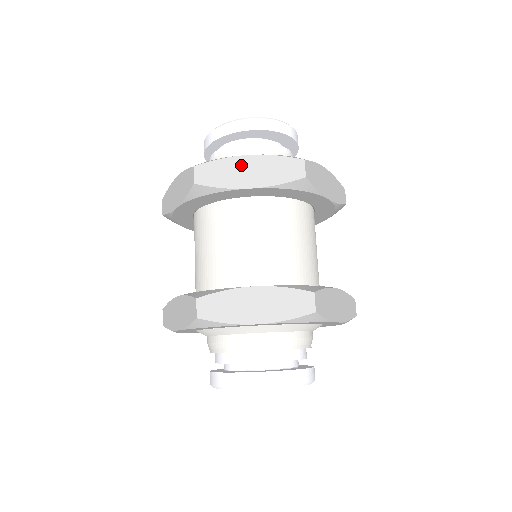
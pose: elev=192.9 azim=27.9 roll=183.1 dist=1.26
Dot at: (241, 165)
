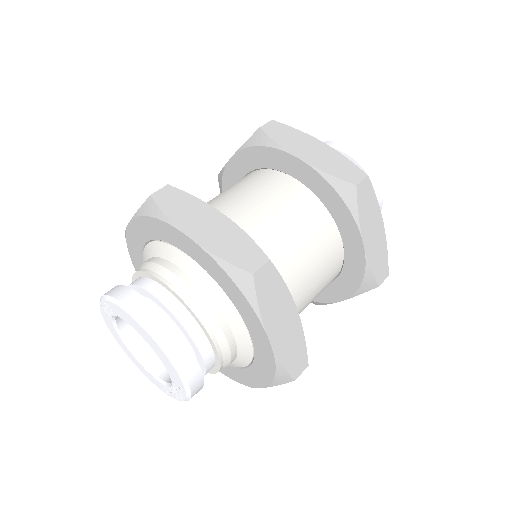
Dot at: (310, 143)
